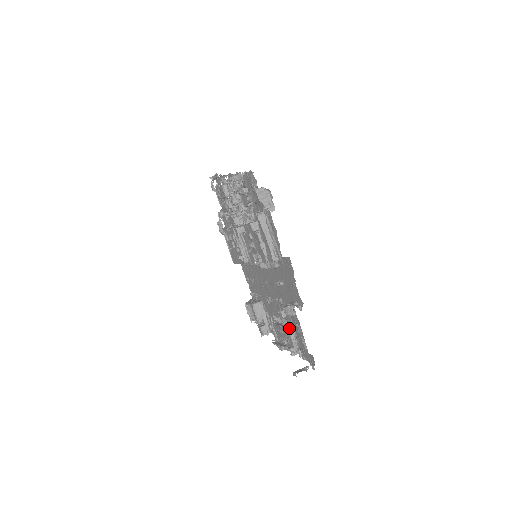
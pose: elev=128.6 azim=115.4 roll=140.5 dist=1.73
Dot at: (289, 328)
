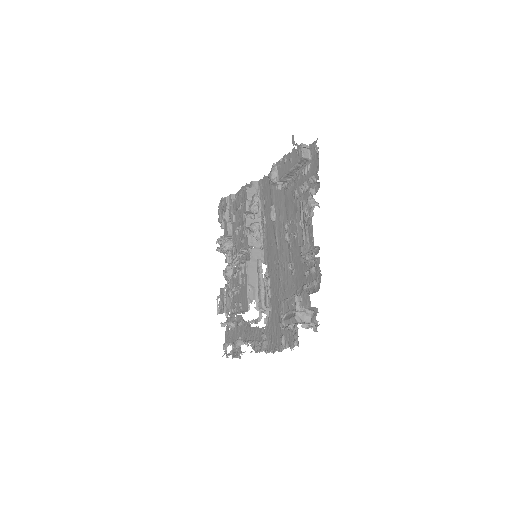
Dot at: occluded
